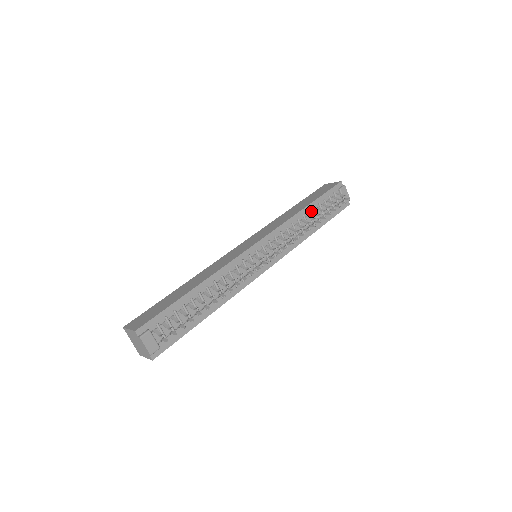
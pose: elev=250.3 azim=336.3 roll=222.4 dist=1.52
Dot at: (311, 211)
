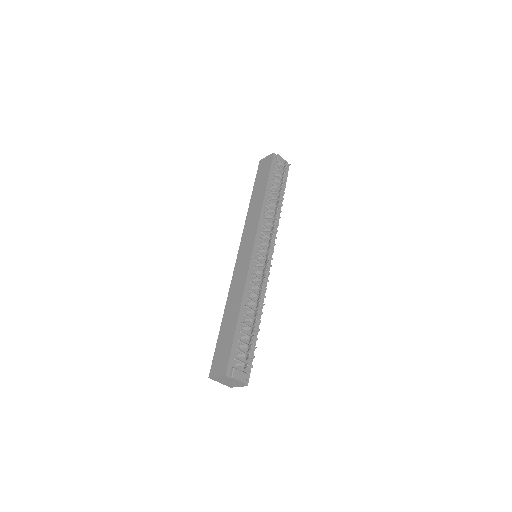
Dot at: (270, 193)
